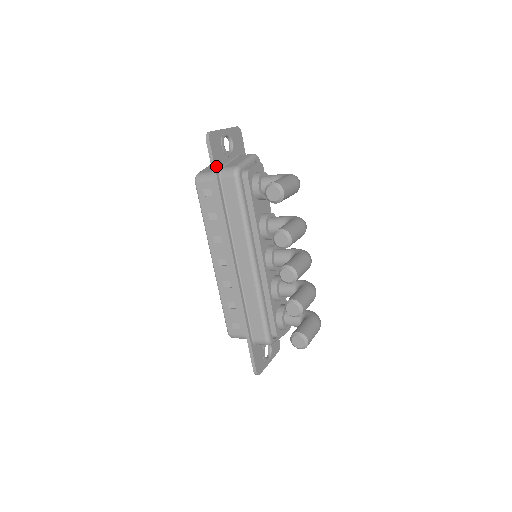
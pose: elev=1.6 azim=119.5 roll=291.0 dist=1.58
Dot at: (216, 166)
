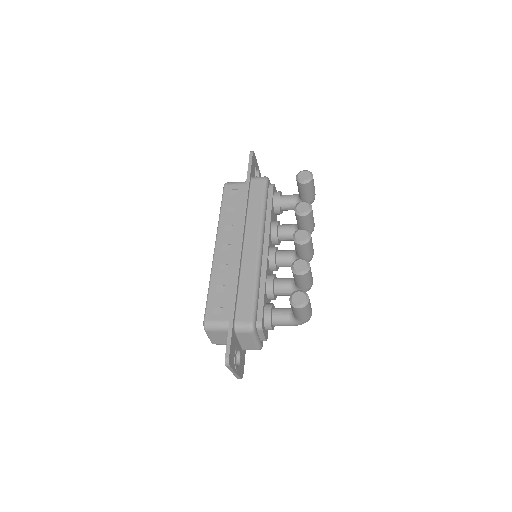
Dot at: (251, 171)
